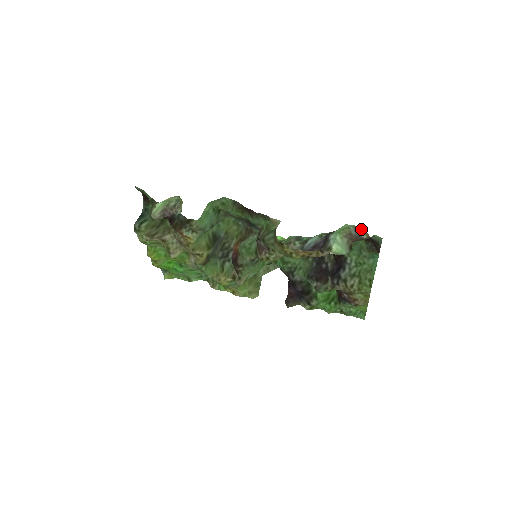
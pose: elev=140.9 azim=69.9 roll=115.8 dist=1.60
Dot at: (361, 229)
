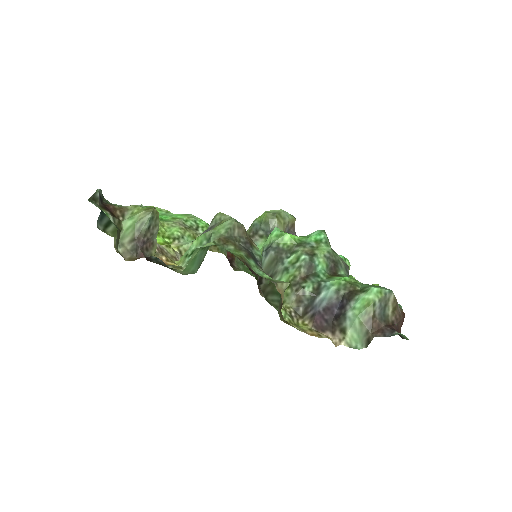
Dot at: (389, 298)
